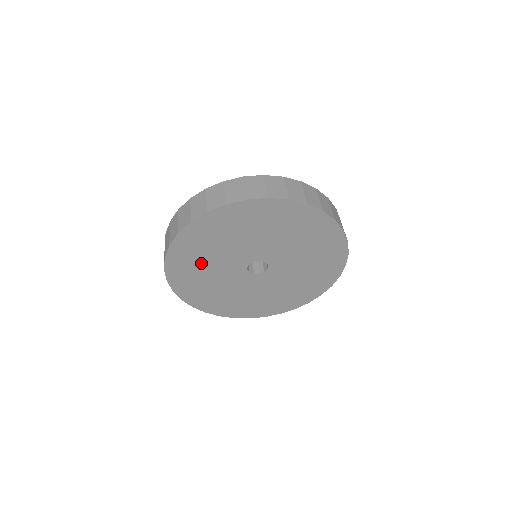
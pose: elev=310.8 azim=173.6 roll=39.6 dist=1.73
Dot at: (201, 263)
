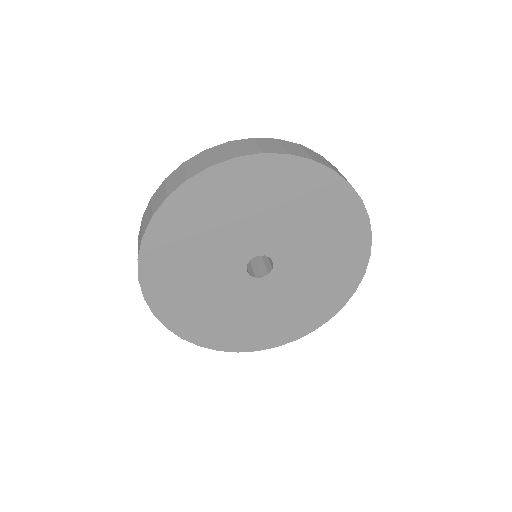
Dot at: (203, 228)
